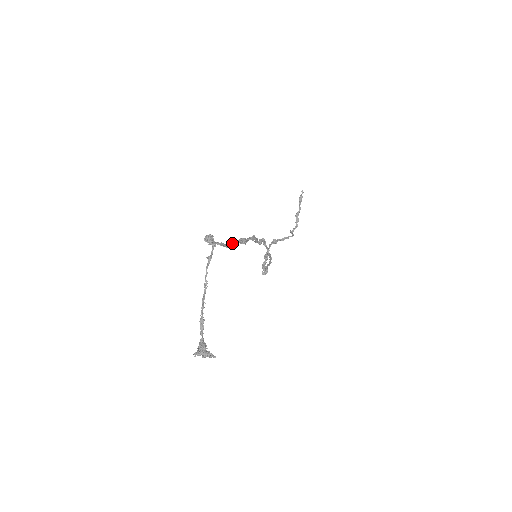
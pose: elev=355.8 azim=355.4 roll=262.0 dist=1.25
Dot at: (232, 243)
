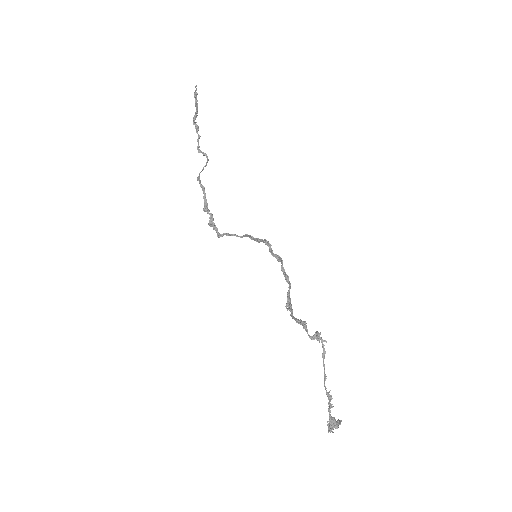
Dot at: (289, 295)
